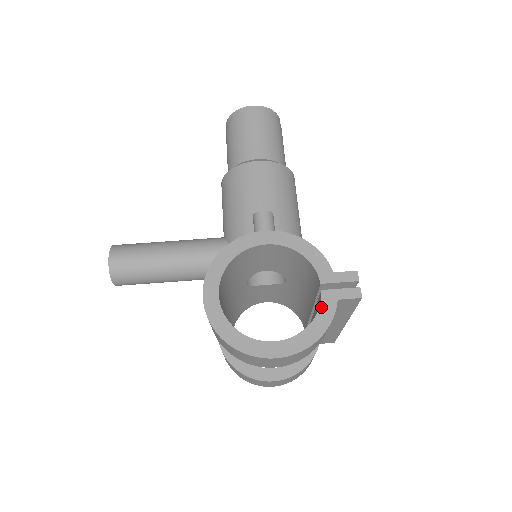
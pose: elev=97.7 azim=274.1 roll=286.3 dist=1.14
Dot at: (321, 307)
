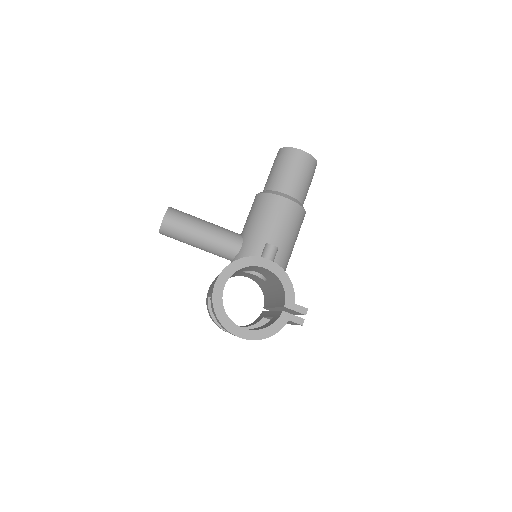
Dot at: (278, 320)
